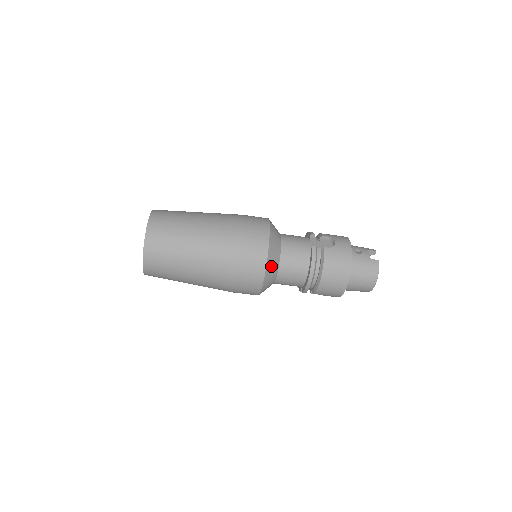
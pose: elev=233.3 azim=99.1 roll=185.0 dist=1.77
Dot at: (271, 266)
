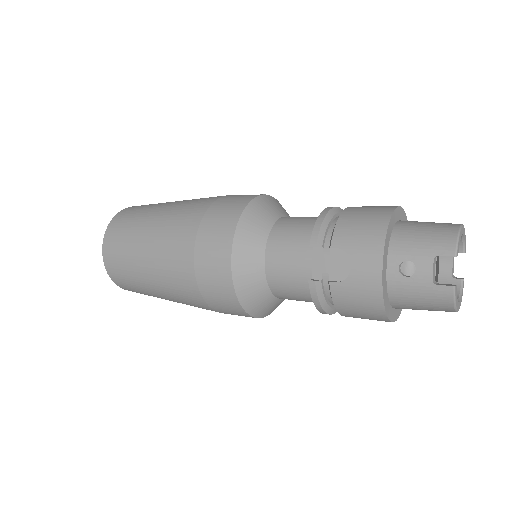
Dot at: (259, 307)
